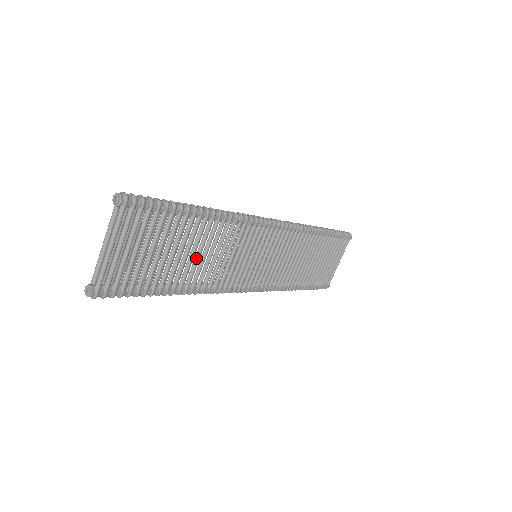
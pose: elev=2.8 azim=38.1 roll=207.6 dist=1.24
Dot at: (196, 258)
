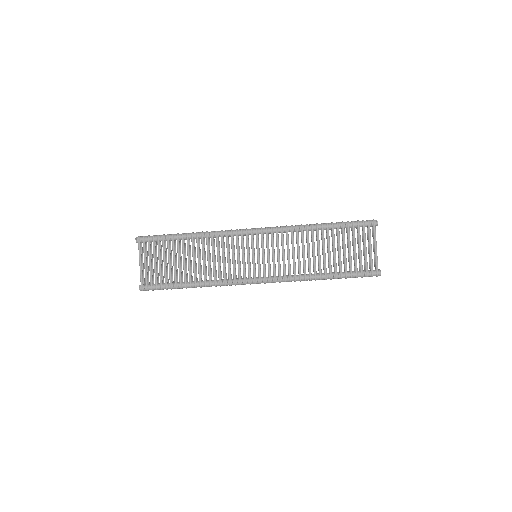
Dot at: (198, 262)
